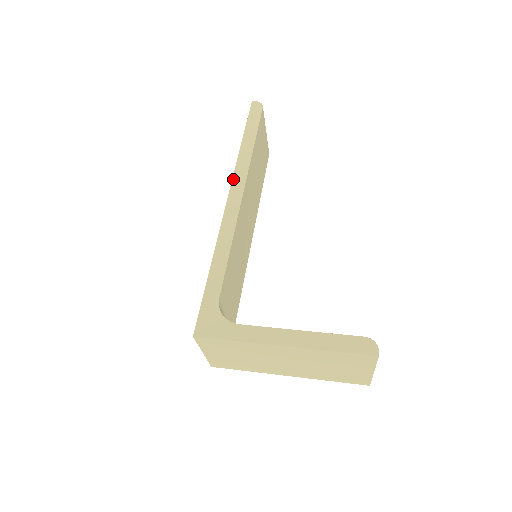
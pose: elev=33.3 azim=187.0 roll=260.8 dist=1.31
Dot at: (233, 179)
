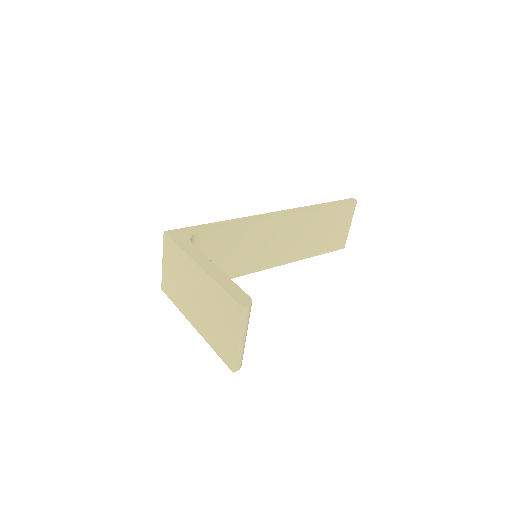
Dot at: (288, 209)
